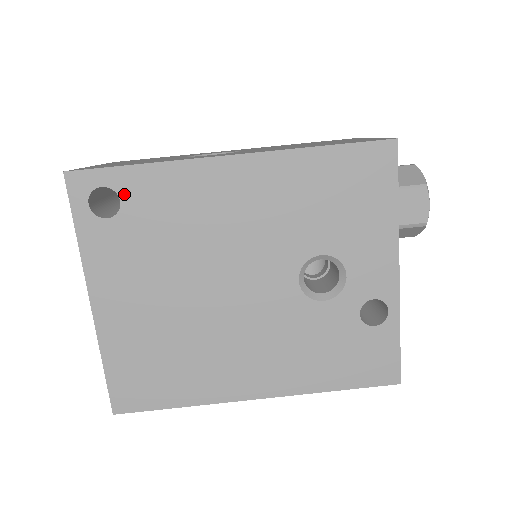
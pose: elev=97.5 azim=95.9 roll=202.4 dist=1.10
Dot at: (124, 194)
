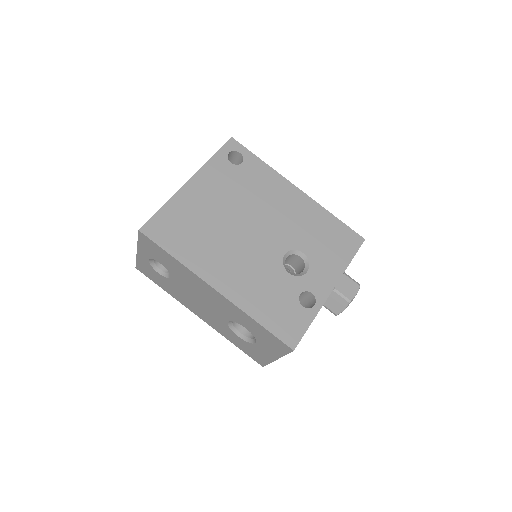
Dot at: (246, 162)
